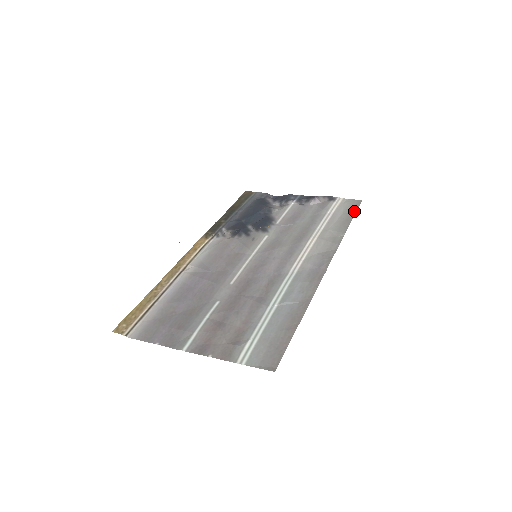
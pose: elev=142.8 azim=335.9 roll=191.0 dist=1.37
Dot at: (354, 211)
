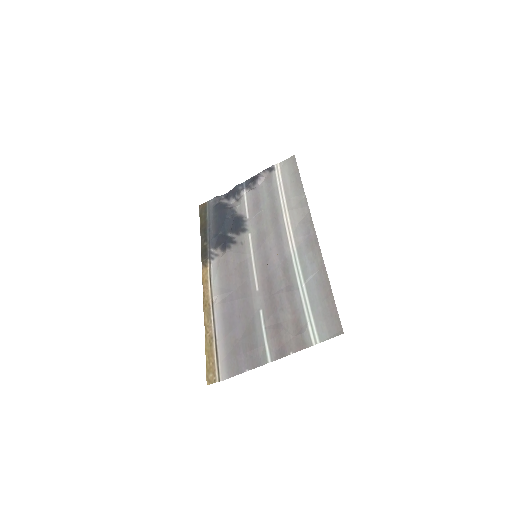
Dot at: (296, 169)
